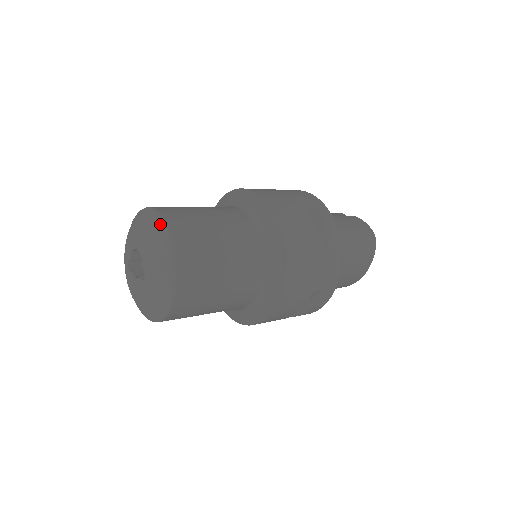
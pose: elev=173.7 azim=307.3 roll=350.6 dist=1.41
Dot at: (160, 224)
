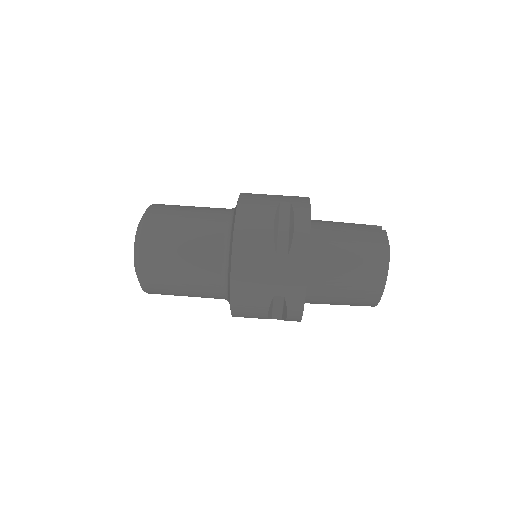
Dot at: (142, 217)
